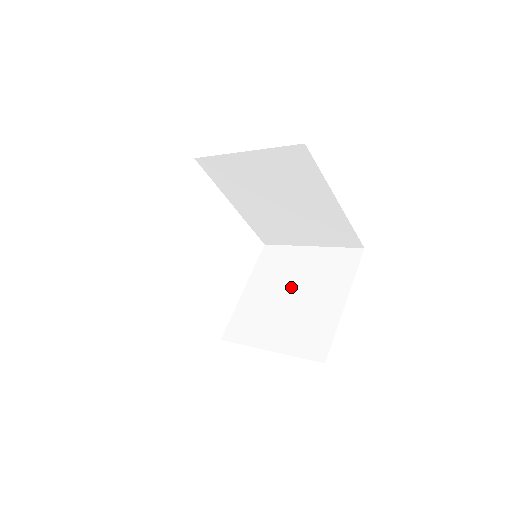
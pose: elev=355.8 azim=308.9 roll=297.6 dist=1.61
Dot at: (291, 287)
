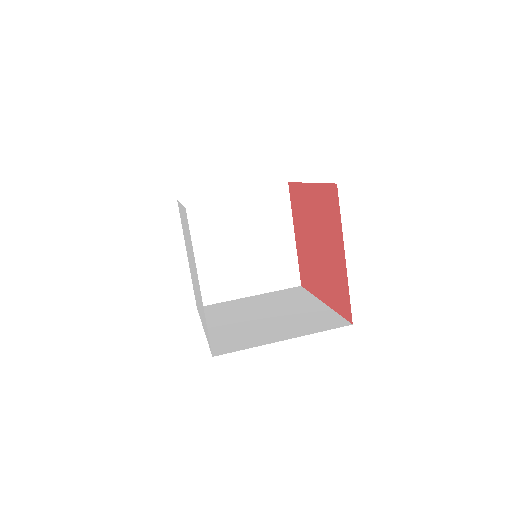
Dot at: (239, 237)
